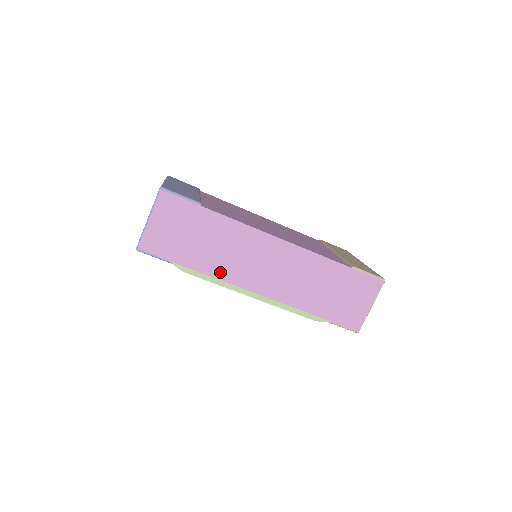
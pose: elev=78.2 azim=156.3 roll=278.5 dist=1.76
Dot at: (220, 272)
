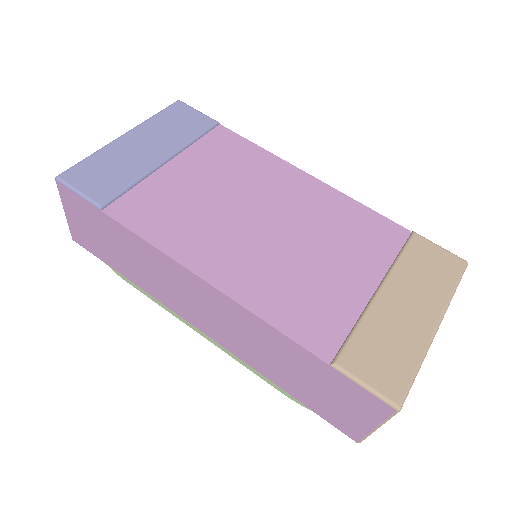
Dot at: (155, 293)
